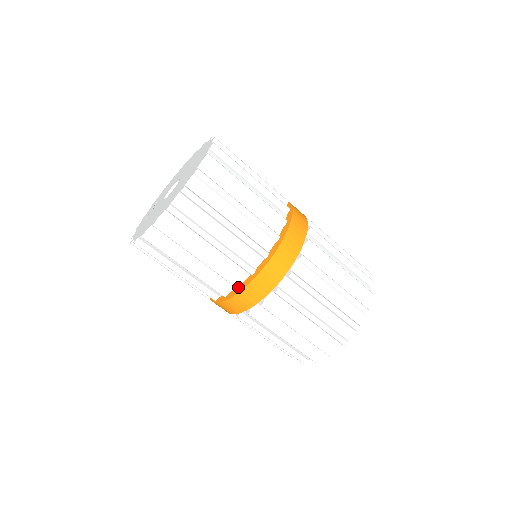
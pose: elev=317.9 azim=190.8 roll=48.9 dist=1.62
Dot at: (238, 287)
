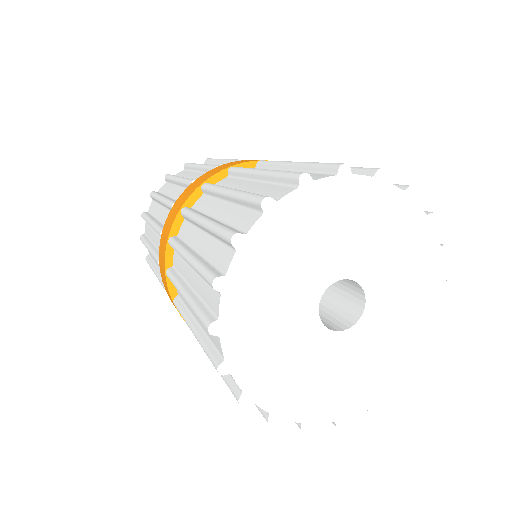
Dot at: (161, 233)
